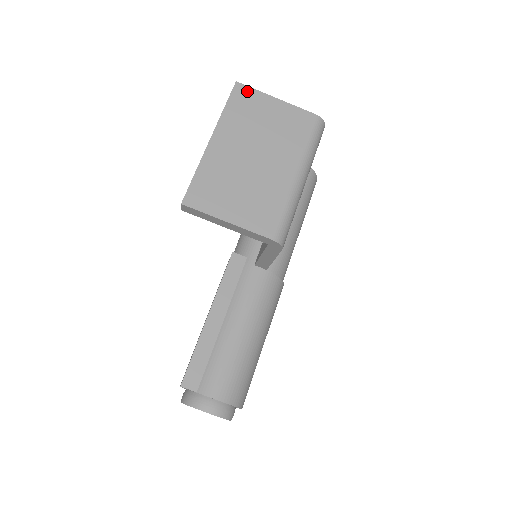
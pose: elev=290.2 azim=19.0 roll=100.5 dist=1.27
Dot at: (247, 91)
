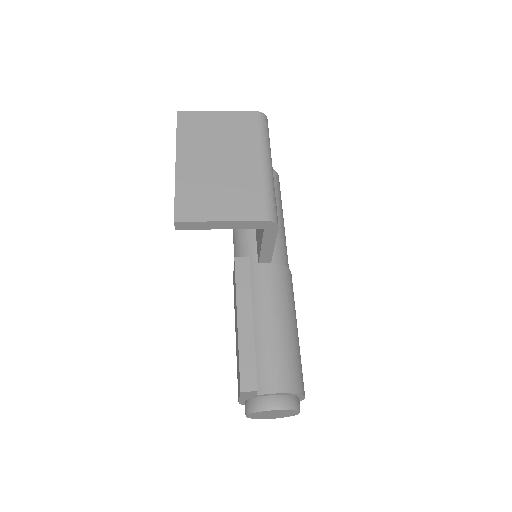
Dot at: (190, 115)
